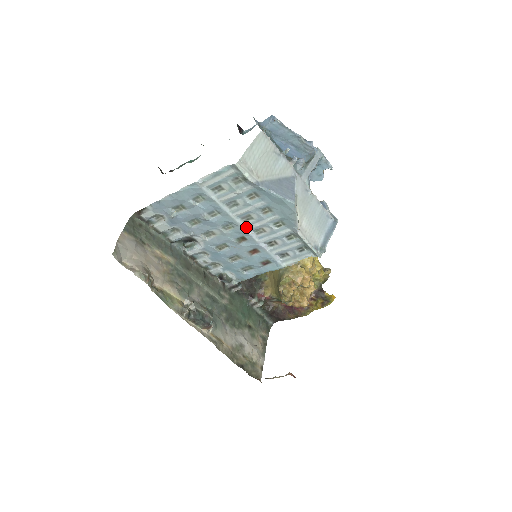
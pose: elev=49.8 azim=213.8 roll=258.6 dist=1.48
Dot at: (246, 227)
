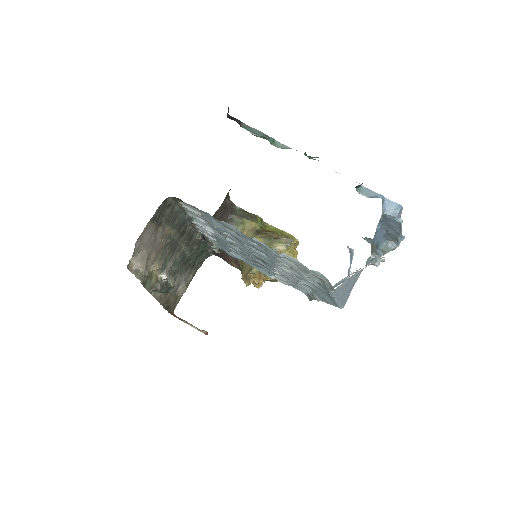
Dot at: (277, 267)
